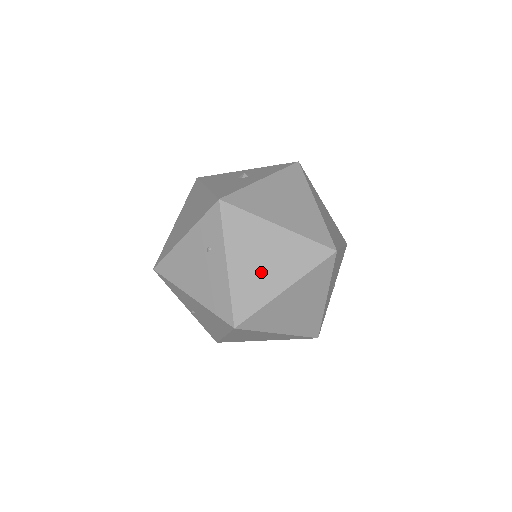
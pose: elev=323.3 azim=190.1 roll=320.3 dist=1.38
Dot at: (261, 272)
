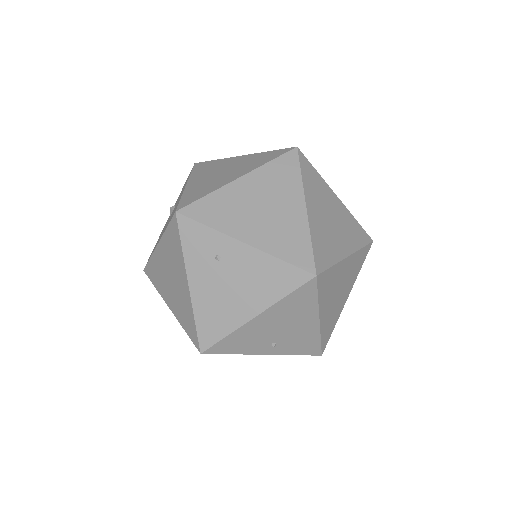
Dot at: (274, 218)
